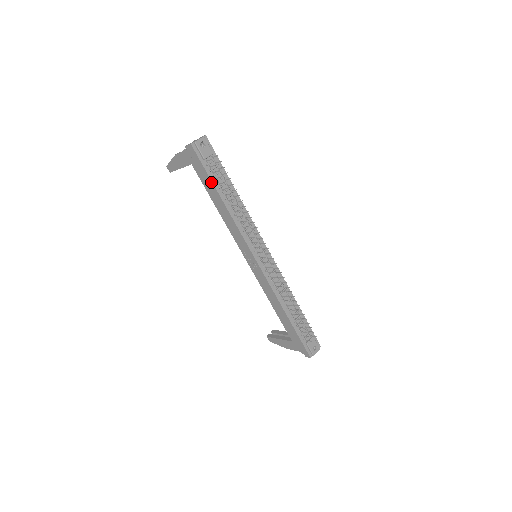
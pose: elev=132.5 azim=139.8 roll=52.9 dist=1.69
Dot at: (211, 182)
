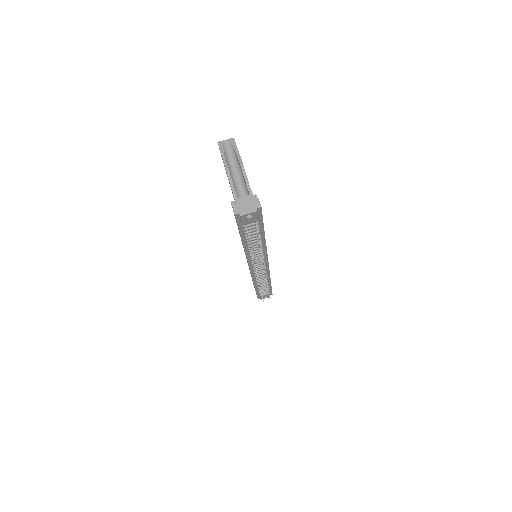
Dot at: (240, 233)
